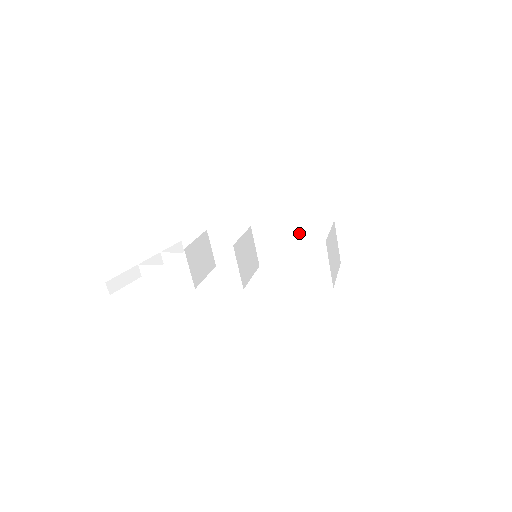
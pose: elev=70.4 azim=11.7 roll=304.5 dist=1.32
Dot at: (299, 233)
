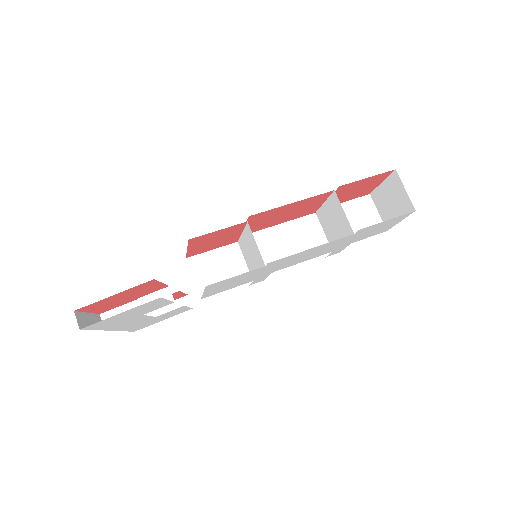
Dot at: (287, 235)
